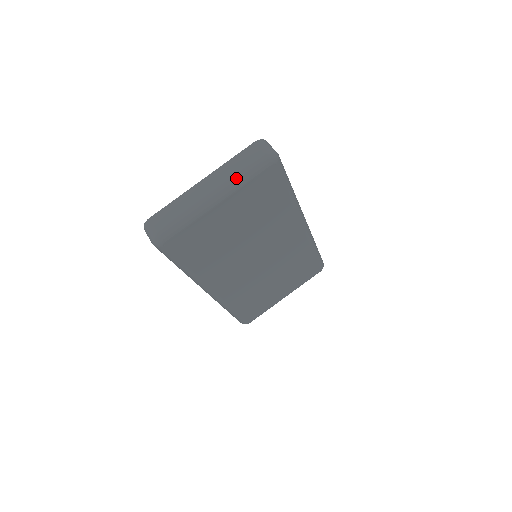
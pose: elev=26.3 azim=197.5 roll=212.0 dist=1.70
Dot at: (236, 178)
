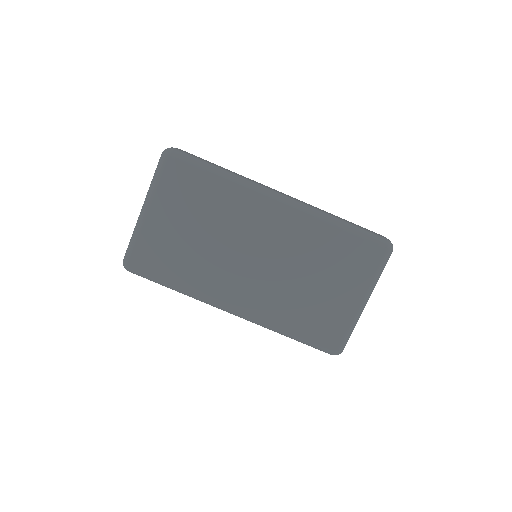
Dot at: (150, 185)
